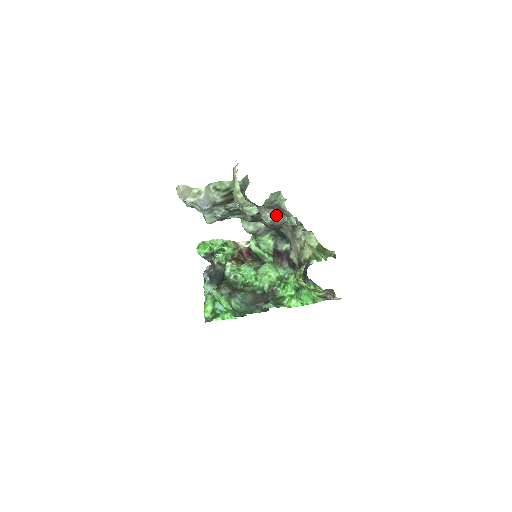
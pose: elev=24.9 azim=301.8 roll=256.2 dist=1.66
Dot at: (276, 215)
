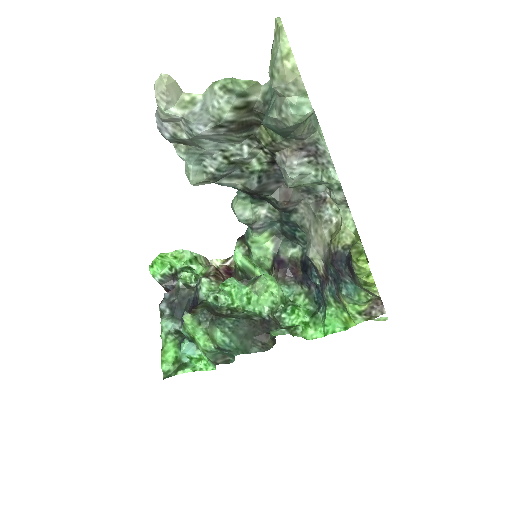
Dot at: (306, 166)
